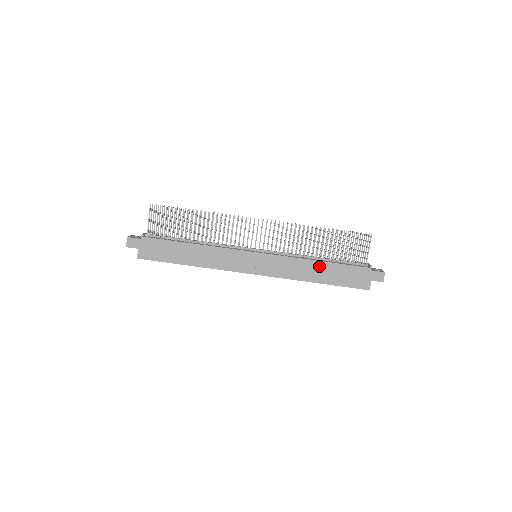
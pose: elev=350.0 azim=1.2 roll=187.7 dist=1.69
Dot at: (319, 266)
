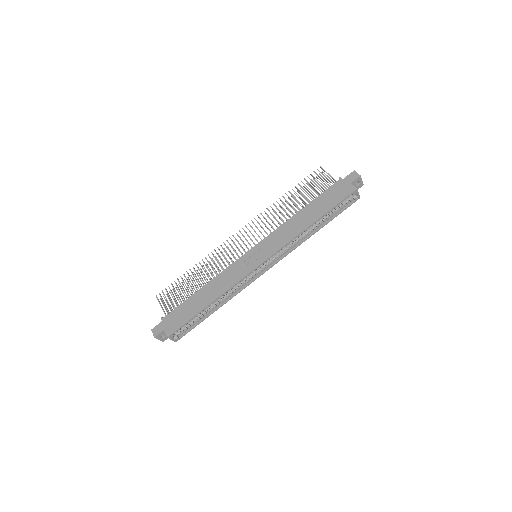
Dot at: (303, 213)
